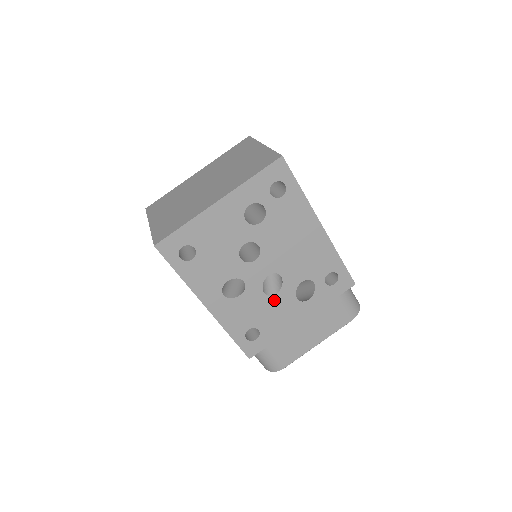
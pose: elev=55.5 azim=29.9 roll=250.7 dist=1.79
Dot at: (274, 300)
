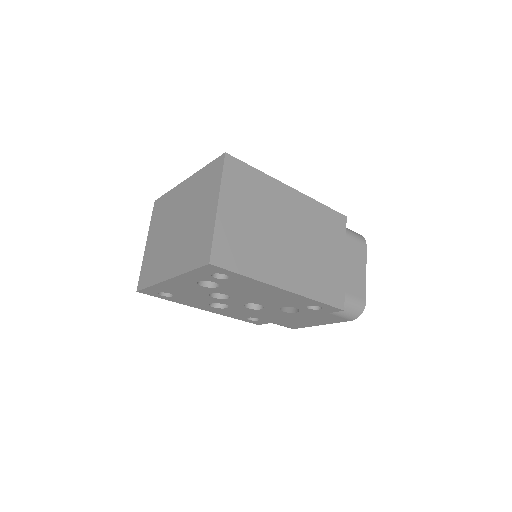
Dot at: (261, 311)
